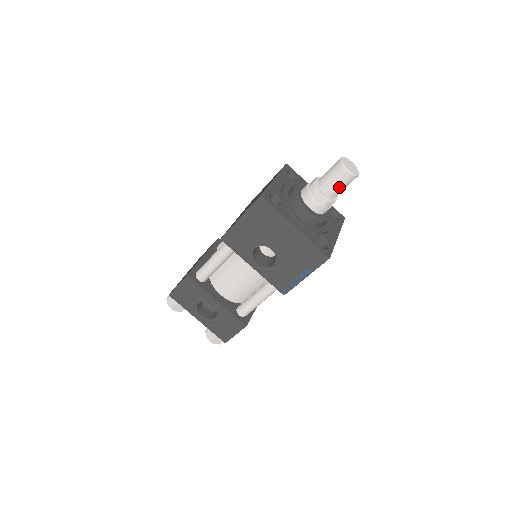
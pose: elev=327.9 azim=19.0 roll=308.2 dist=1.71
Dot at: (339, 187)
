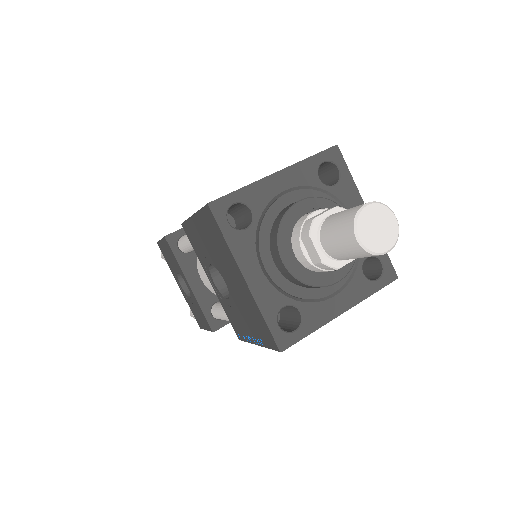
Dot at: (343, 253)
